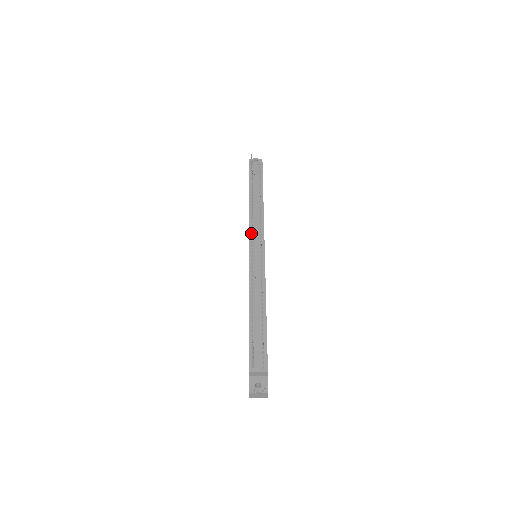
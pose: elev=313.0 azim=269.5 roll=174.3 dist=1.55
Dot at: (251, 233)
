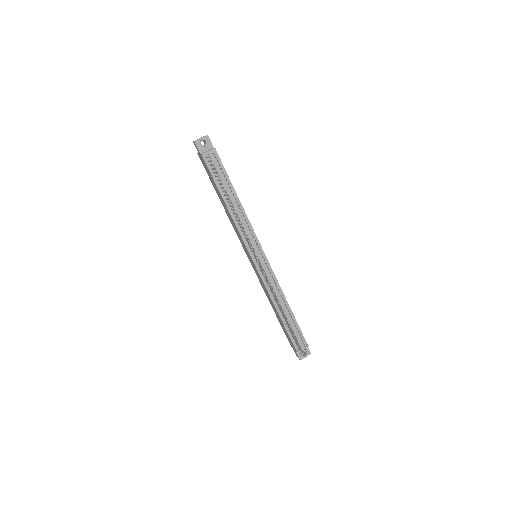
Dot at: (246, 243)
